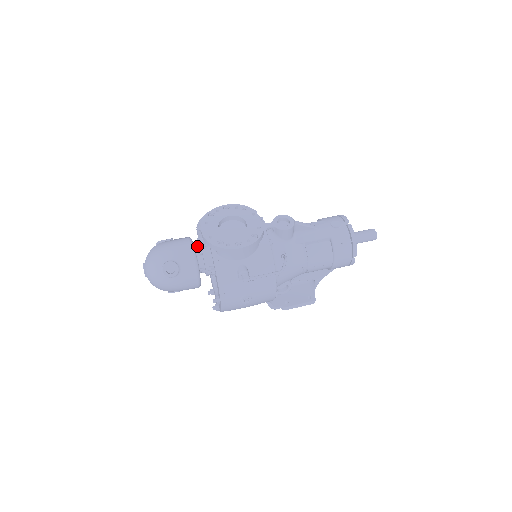
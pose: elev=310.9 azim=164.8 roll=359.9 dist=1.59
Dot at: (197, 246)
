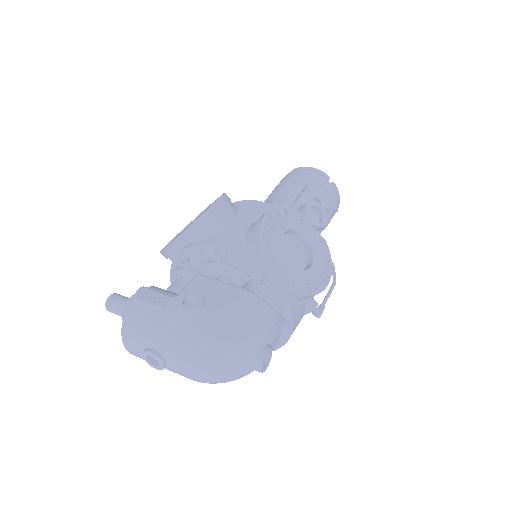
Dot at: (181, 272)
